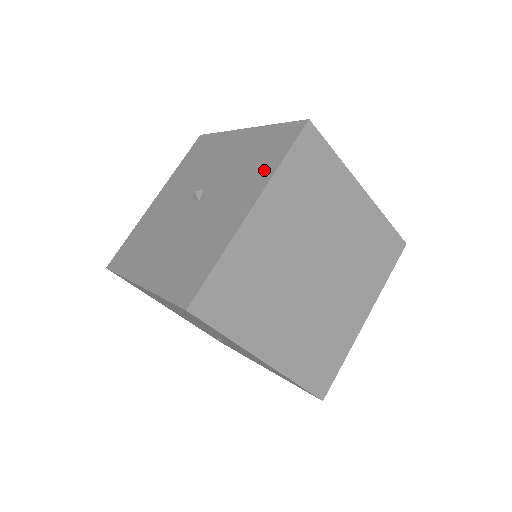
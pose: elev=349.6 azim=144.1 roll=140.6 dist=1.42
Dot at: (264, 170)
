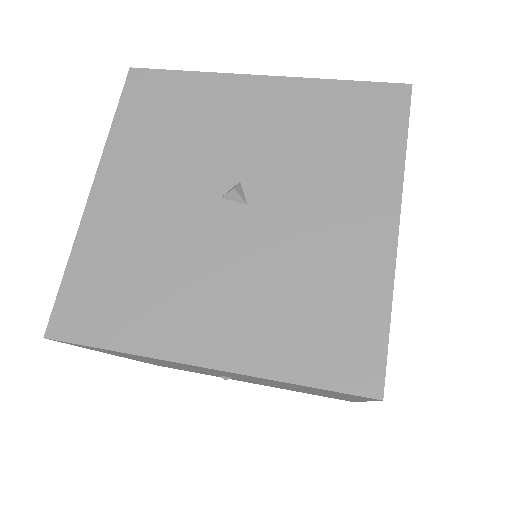
Dot at: (377, 160)
